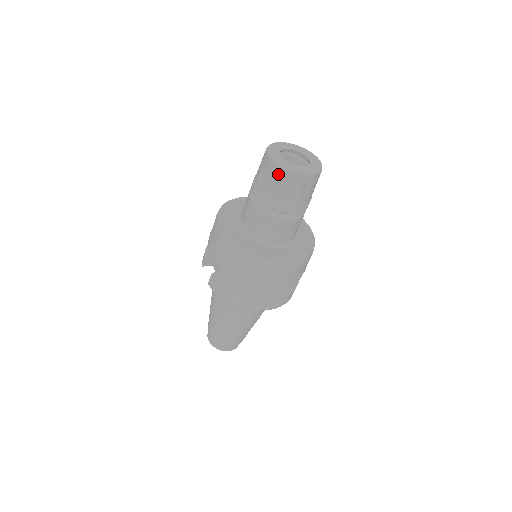
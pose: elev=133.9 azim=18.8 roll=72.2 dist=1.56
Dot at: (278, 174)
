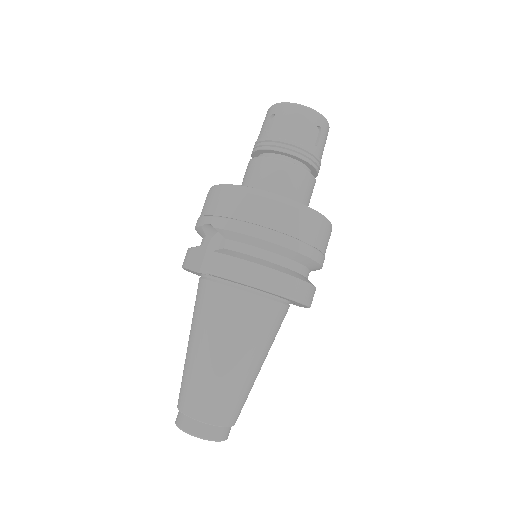
Dot at: (294, 113)
